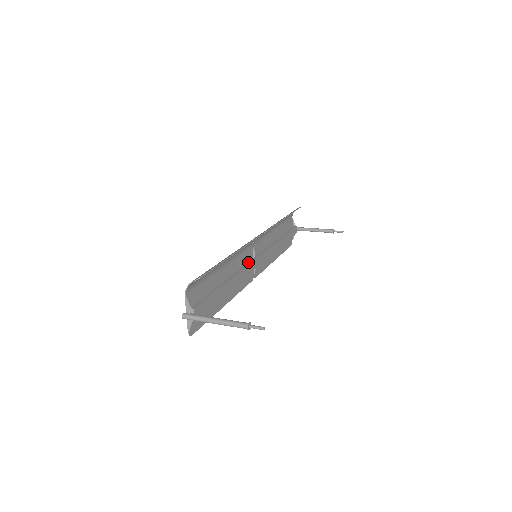
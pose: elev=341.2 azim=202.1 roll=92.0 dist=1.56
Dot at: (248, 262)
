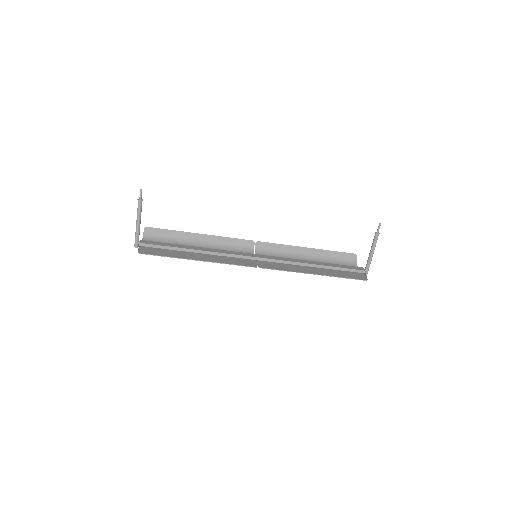
Dot at: occluded
